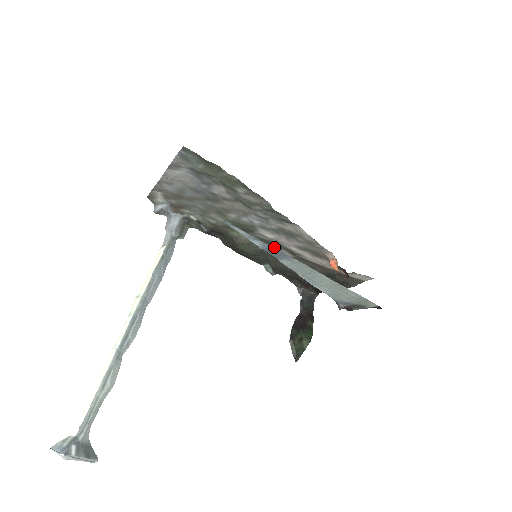
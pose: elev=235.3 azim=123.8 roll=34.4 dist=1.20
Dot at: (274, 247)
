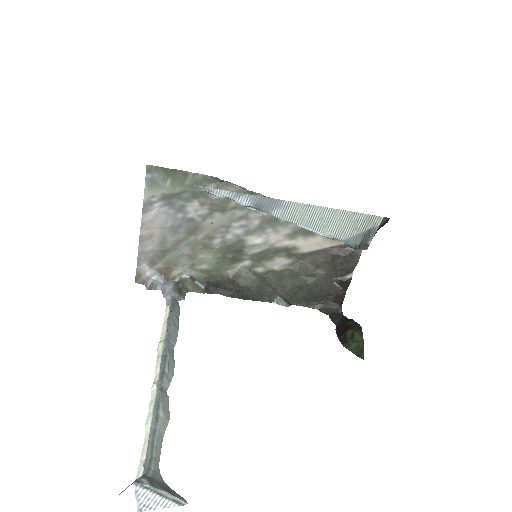
Dot at: (270, 259)
